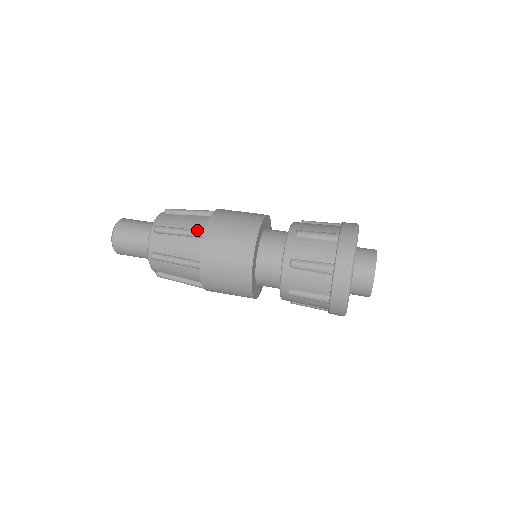
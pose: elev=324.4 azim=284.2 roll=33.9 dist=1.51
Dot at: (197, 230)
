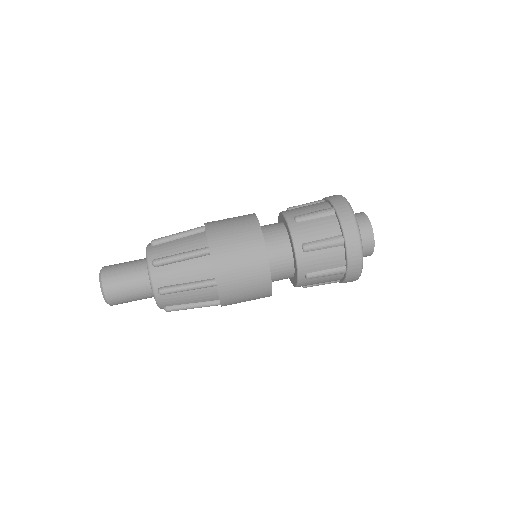
Dot at: (200, 249)
